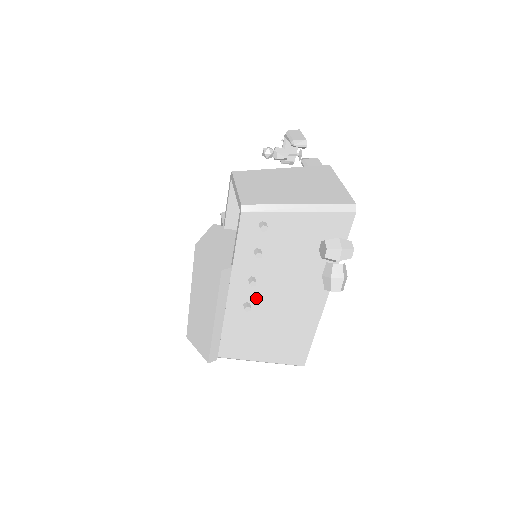
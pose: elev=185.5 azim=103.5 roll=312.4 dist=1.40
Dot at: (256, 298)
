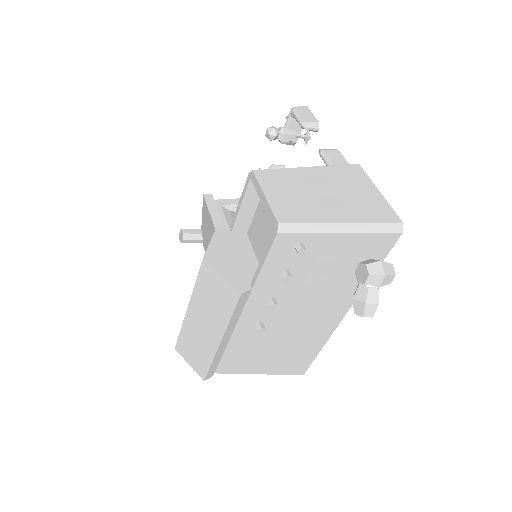
Dot at: (271, 317)
